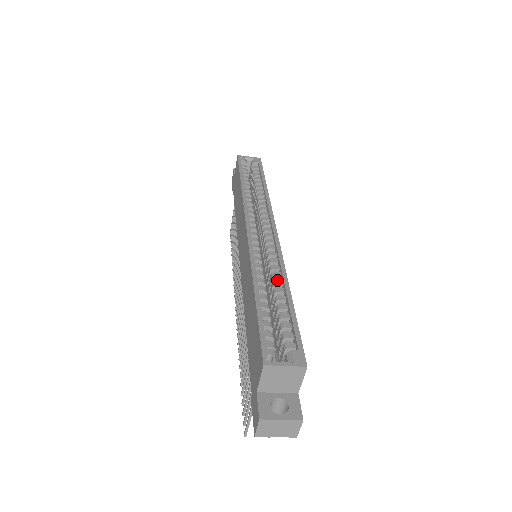
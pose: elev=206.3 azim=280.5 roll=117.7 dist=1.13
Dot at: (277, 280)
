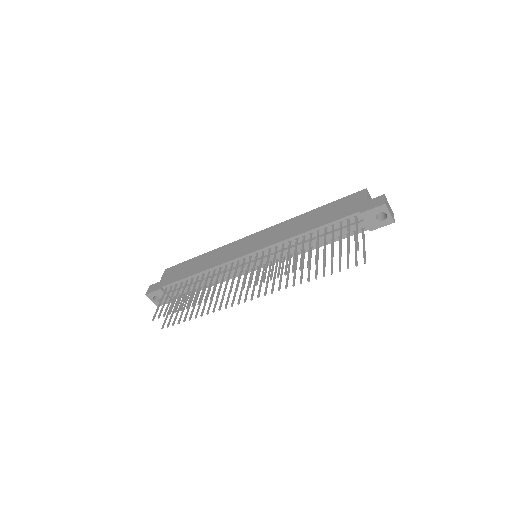
Dot at: occluded
